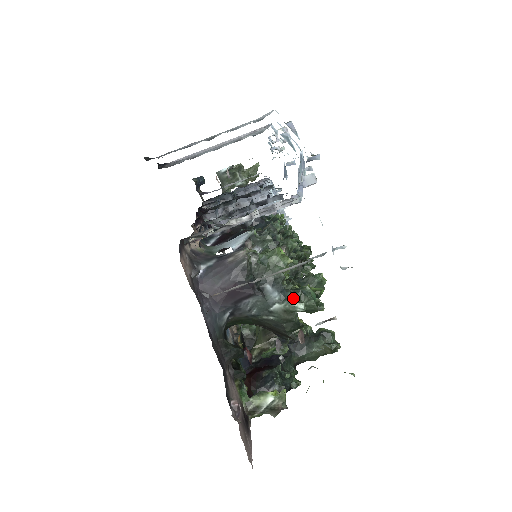
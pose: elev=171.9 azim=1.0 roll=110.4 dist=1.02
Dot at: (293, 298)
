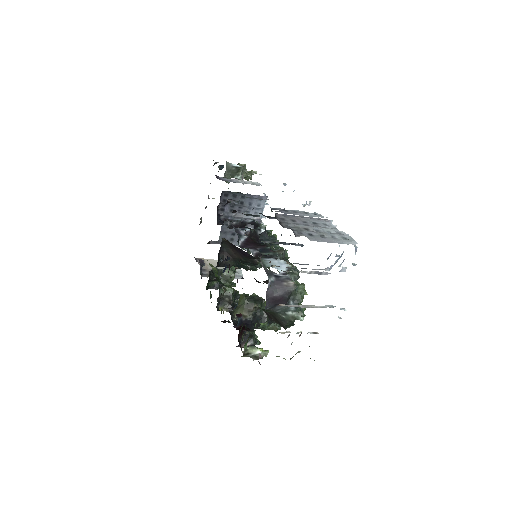
Dot at: (298, 311)
